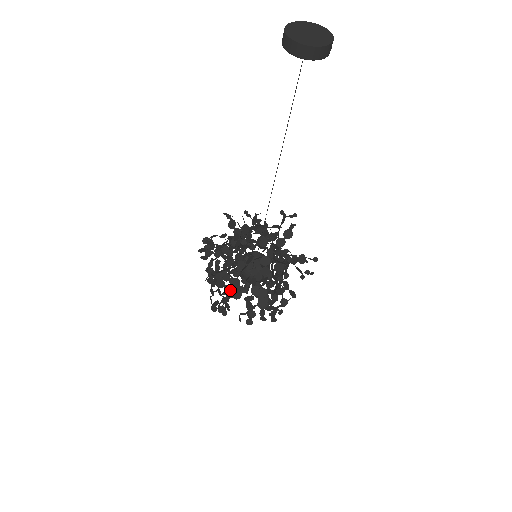
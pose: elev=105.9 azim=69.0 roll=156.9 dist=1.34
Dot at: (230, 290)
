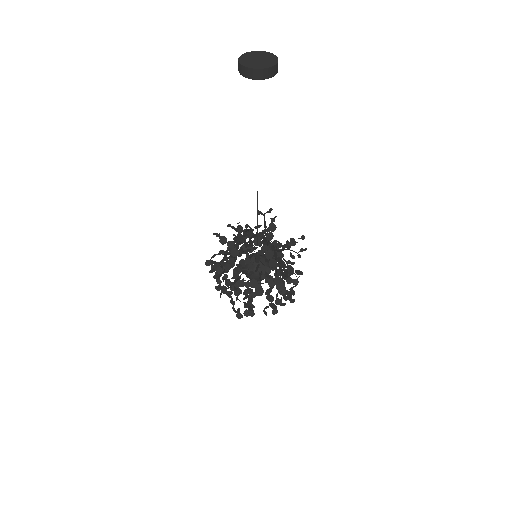
Dot at: (250, 292)
